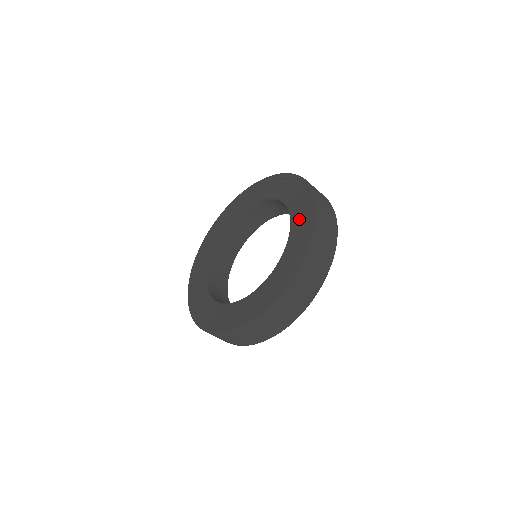
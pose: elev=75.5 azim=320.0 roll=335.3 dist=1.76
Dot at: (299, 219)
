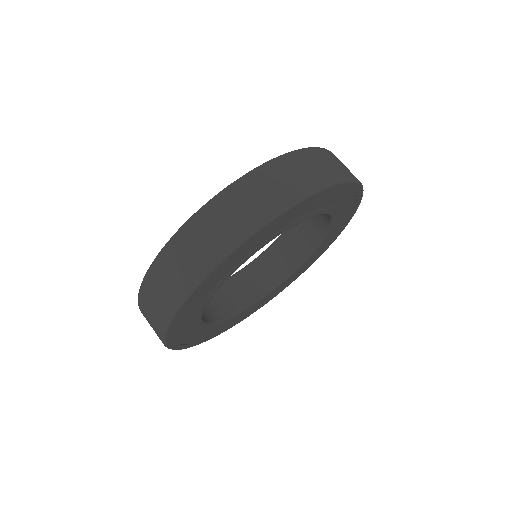
Dot at: occluded
